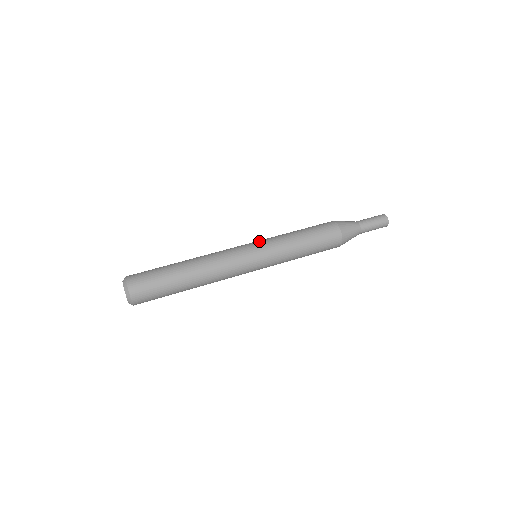
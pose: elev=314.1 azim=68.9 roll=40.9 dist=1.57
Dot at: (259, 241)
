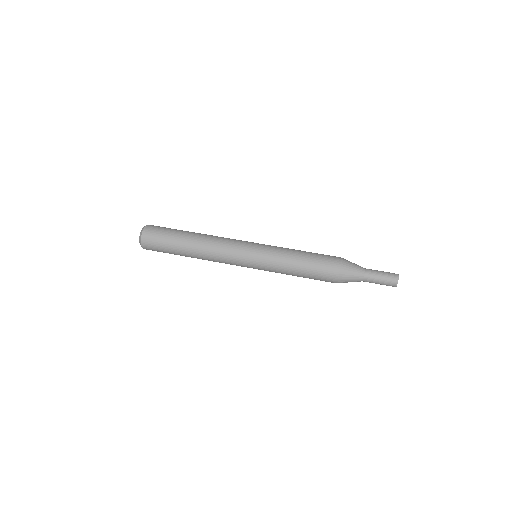
Dot at: (264, 244)
